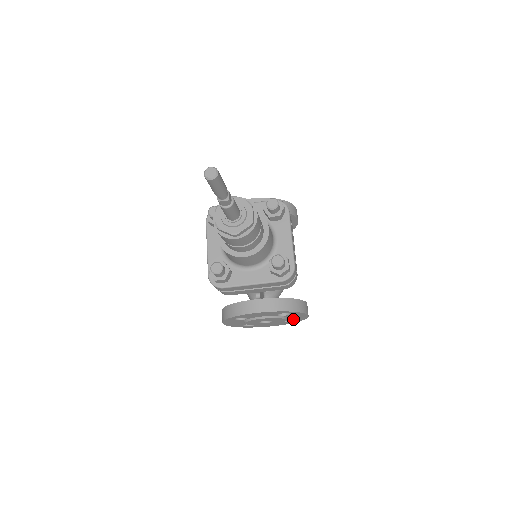
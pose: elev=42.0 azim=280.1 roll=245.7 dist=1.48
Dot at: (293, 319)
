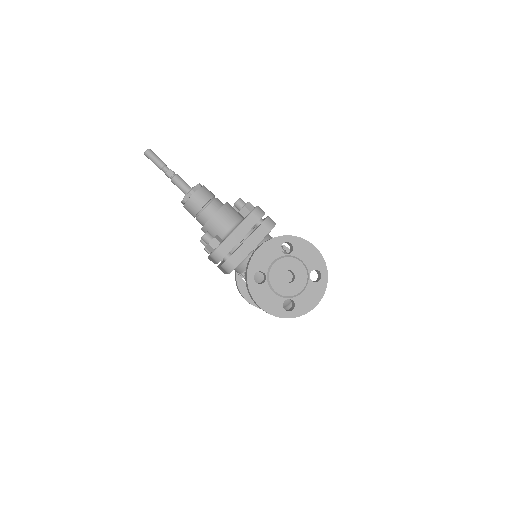
Dot at: (313, 266)
